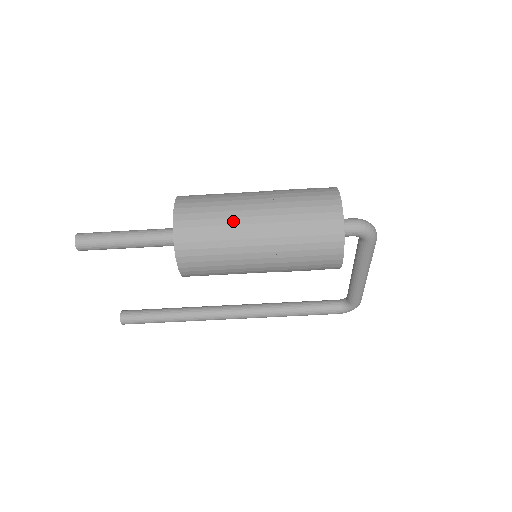
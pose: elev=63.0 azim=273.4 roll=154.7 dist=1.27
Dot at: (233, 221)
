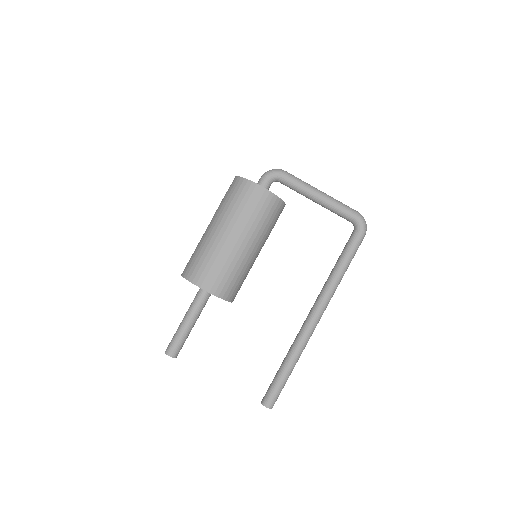
Dot at: (202, 241)
